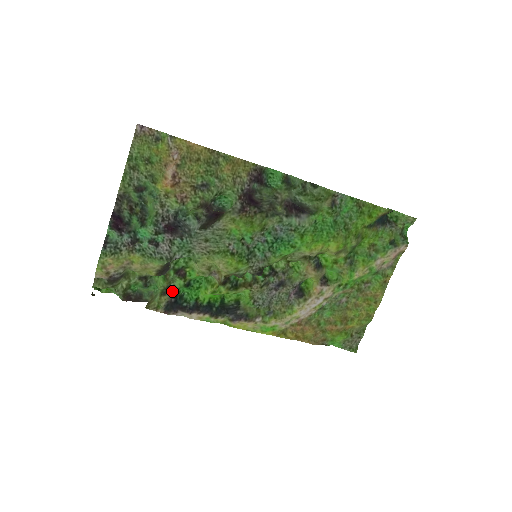
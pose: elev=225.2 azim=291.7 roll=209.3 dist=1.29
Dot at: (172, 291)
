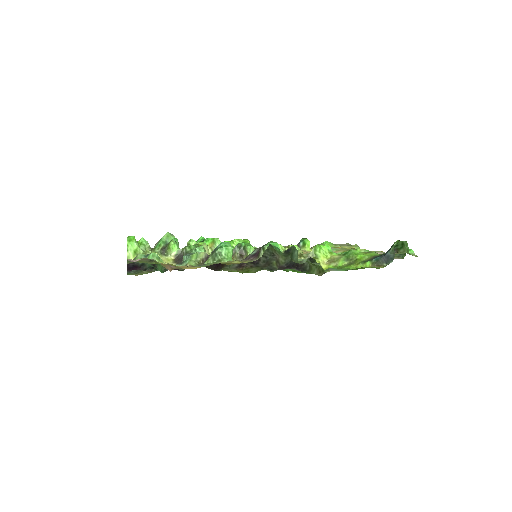
Dot at: occluded
